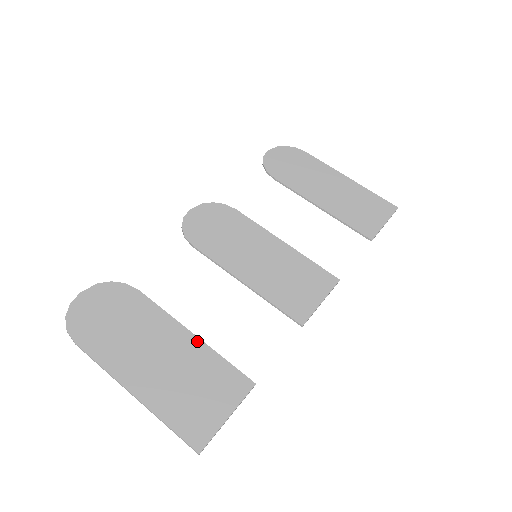
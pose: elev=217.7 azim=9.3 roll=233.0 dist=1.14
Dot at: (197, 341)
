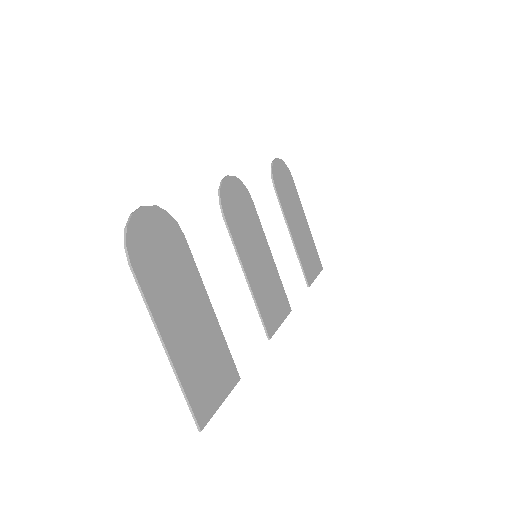
Dot at: (214, 317)
